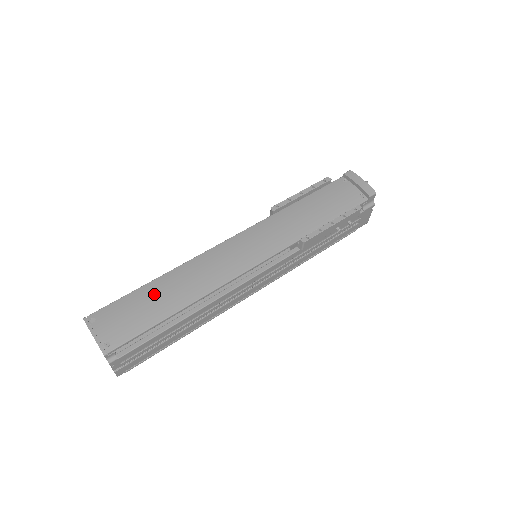
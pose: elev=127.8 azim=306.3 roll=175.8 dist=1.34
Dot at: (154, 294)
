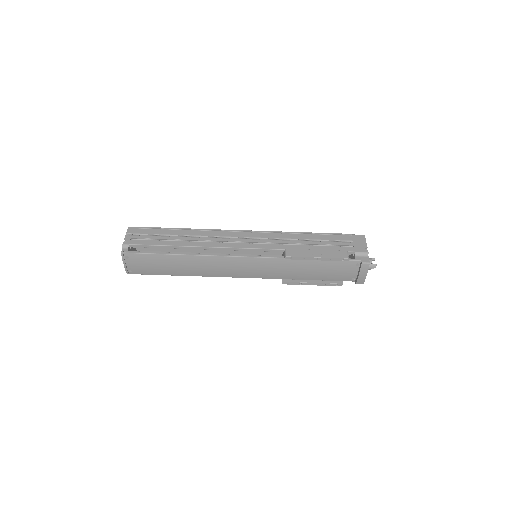
Dot at: (170, 263)
